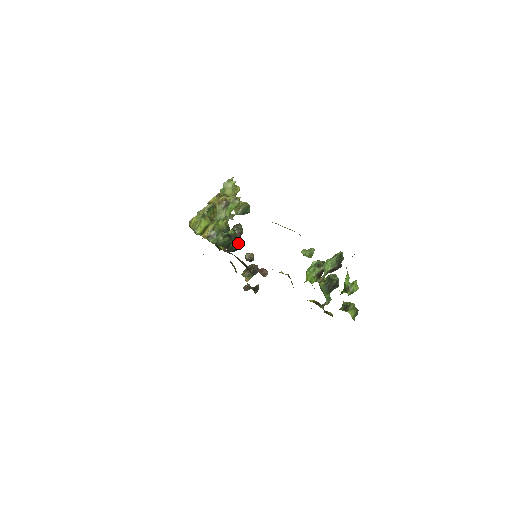
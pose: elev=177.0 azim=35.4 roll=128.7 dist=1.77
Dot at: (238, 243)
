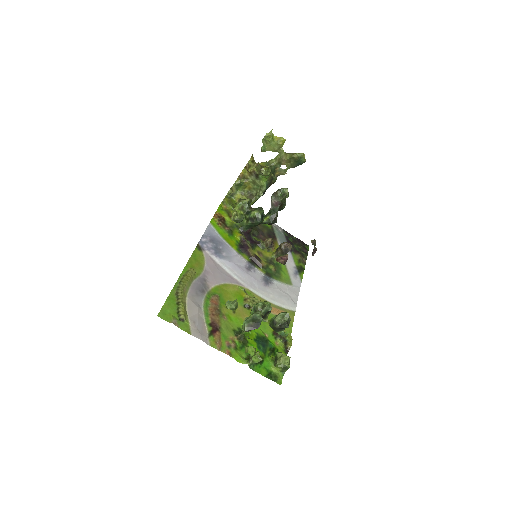
Dot at: (274, 216)
